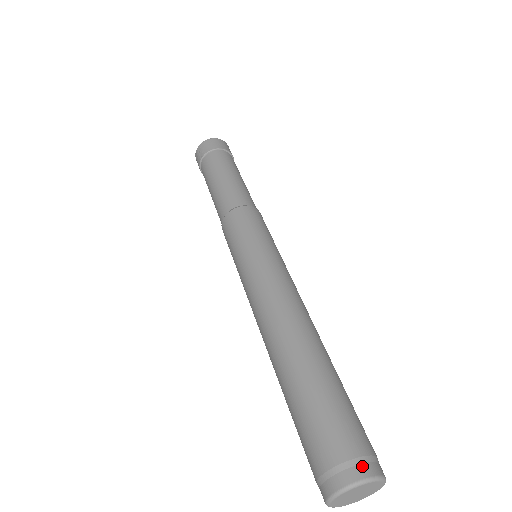
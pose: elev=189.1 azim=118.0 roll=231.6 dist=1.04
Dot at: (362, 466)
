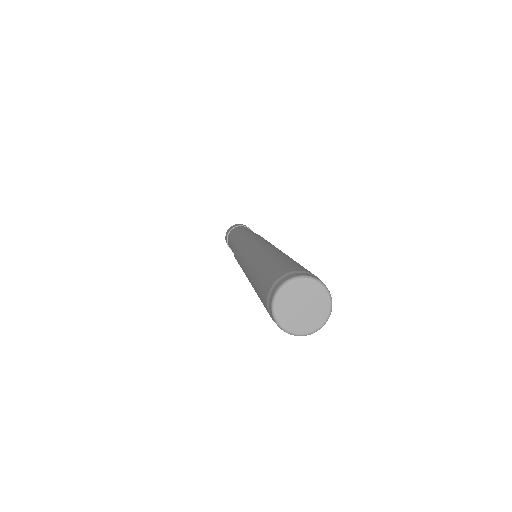
Dot at: (311, 275)
